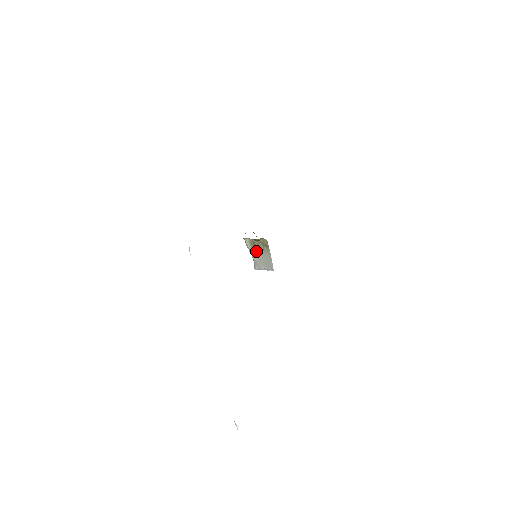
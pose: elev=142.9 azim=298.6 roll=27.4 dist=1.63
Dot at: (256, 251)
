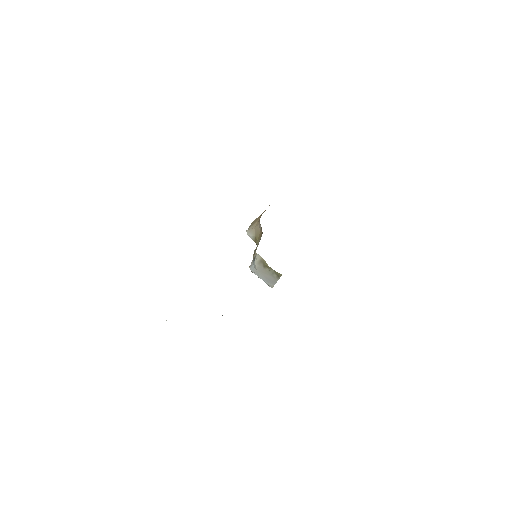
Dot at: (263, 268)
